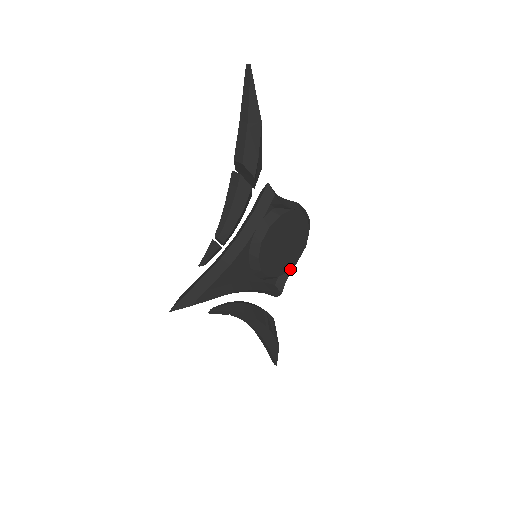
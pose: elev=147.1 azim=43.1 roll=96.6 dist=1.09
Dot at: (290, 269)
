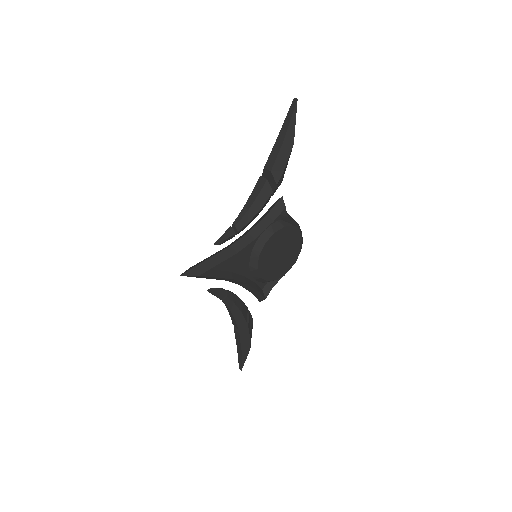
Dot at: (278, 278)
